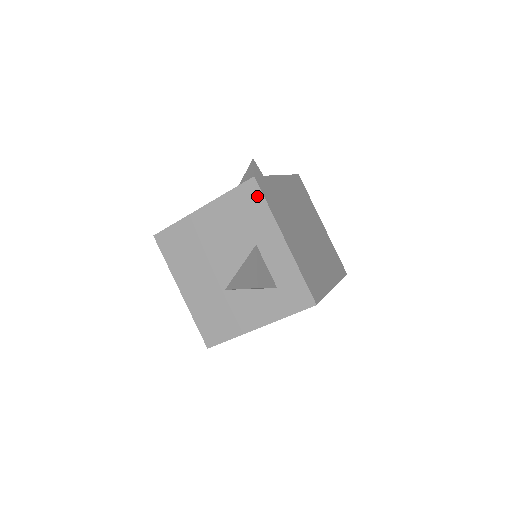
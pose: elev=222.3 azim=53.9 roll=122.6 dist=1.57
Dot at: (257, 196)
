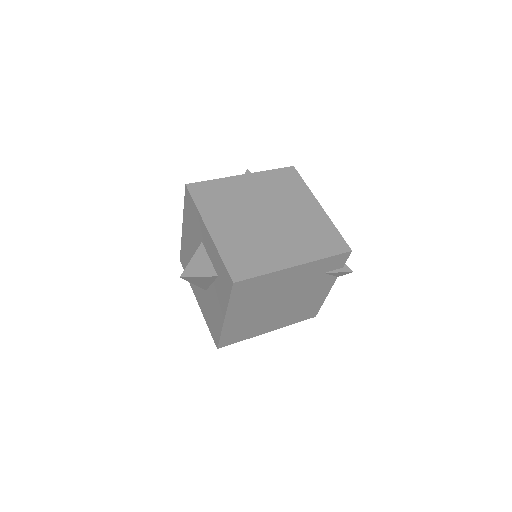
Dot at: (190, 200)
